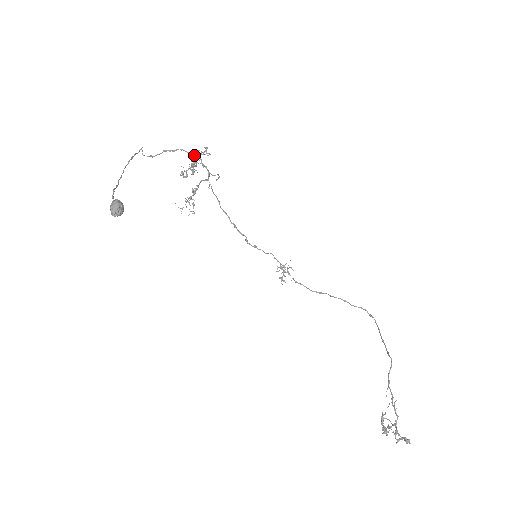
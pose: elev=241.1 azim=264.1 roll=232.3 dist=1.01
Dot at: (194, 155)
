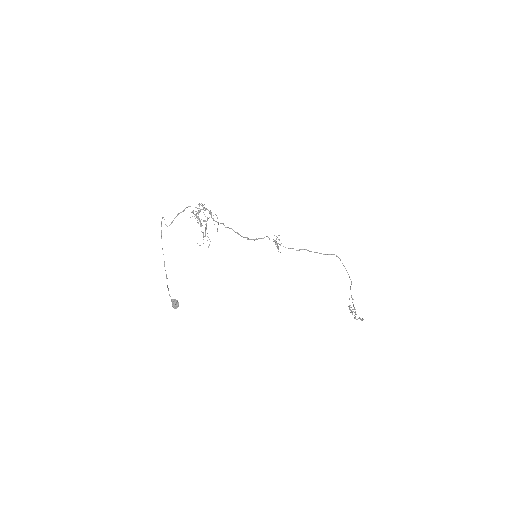
Dot at: (197, 208)
